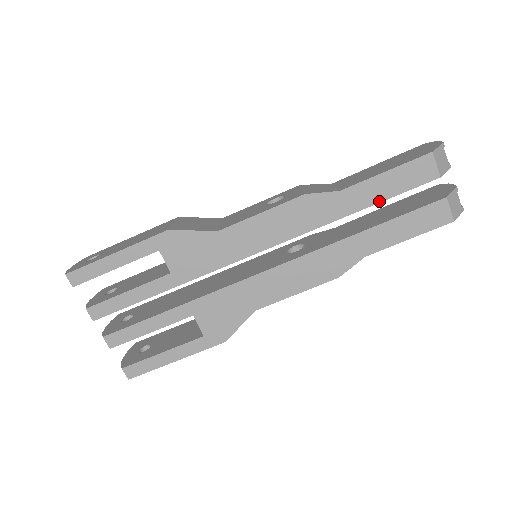
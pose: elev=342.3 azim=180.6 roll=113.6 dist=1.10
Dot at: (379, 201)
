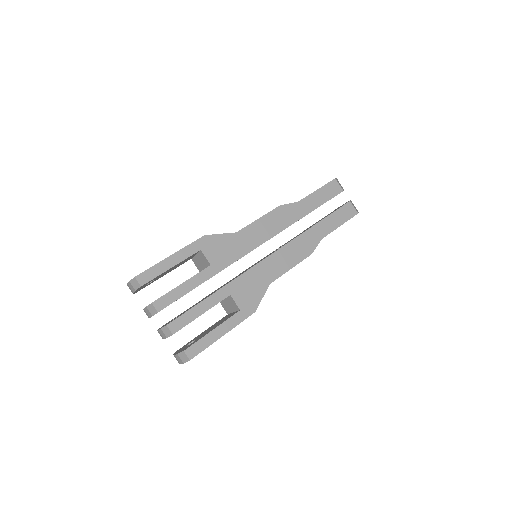
Dot at: (319, 206)
